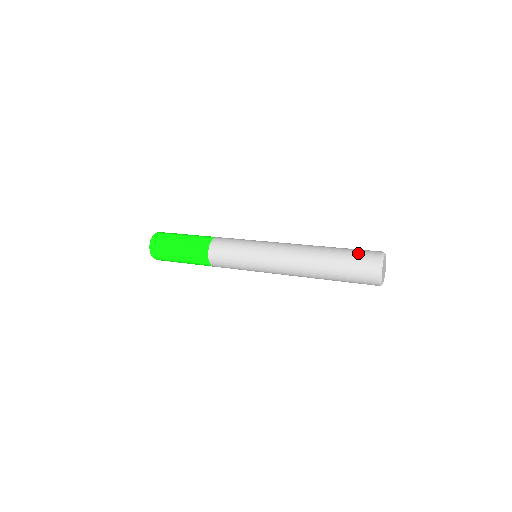
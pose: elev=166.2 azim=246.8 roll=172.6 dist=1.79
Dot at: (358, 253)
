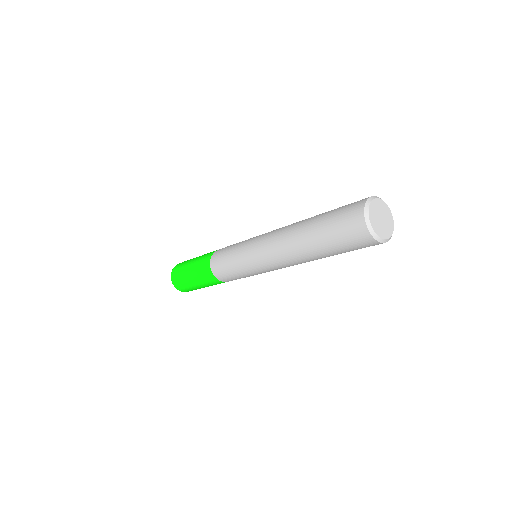
Dot at: (342, 207)
